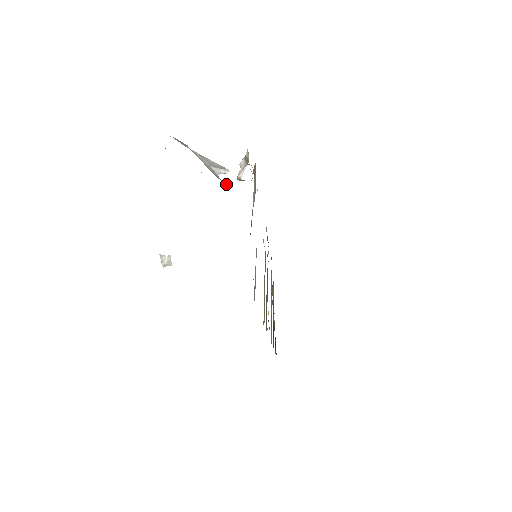
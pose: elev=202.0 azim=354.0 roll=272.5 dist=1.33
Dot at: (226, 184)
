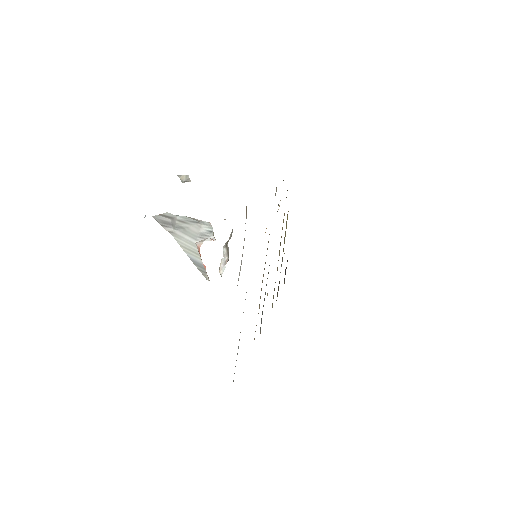
Dot at: (208, 279)
